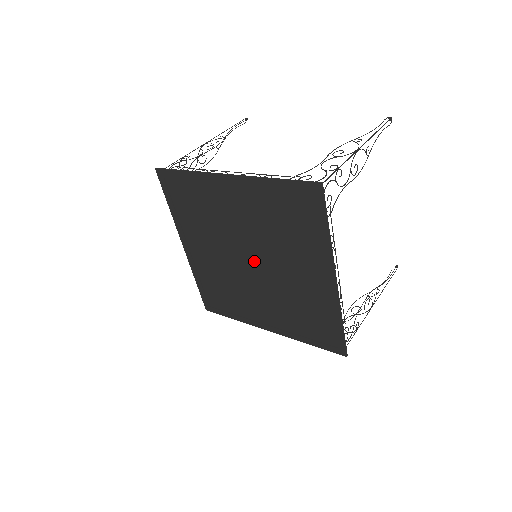
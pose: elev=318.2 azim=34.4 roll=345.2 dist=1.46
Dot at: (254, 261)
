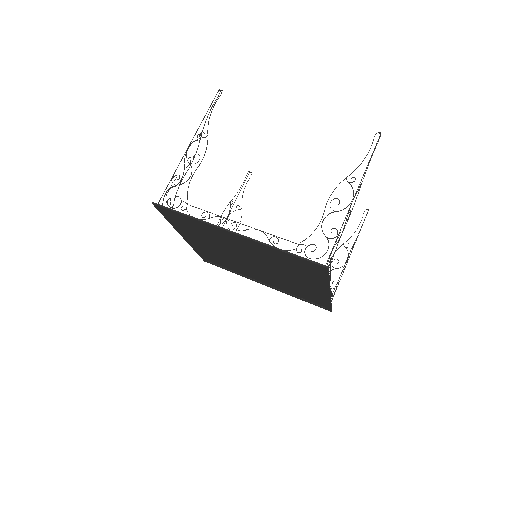
Dot at: (256, 265)
